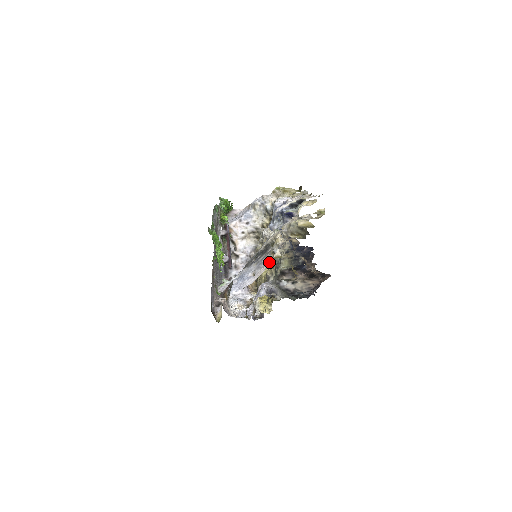
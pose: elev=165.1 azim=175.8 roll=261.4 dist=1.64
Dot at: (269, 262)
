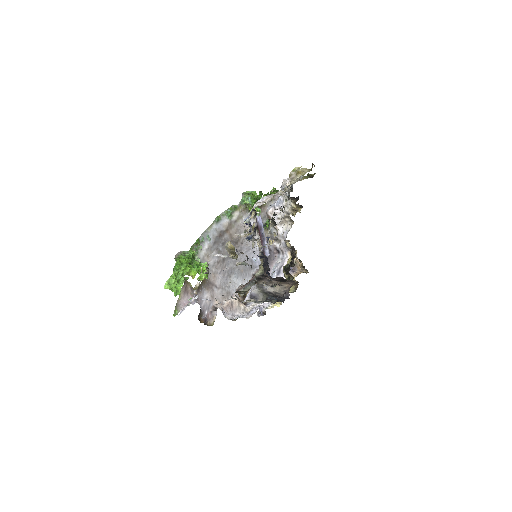
Dot at: (195, 291)
